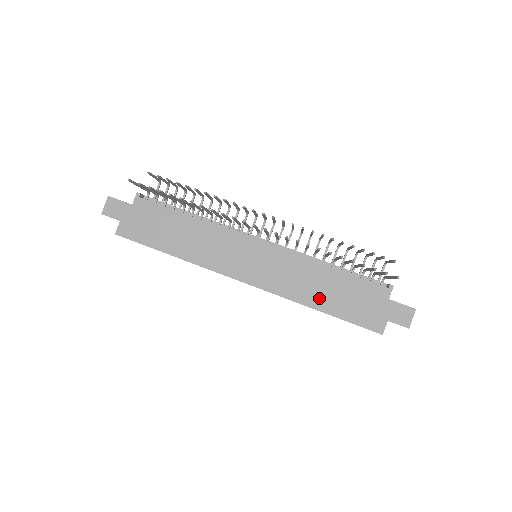
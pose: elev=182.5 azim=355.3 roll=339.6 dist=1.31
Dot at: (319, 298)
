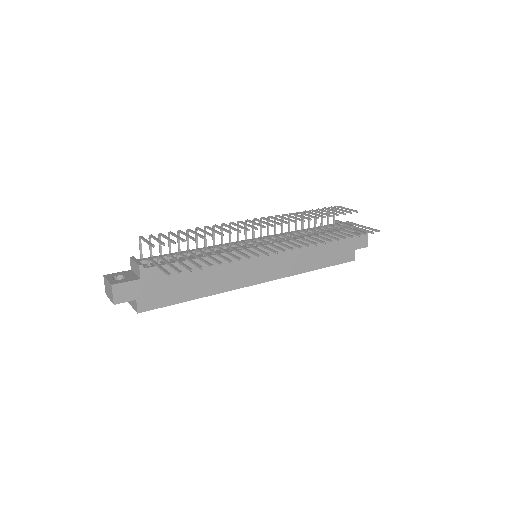
Dot at: (313, 262)
